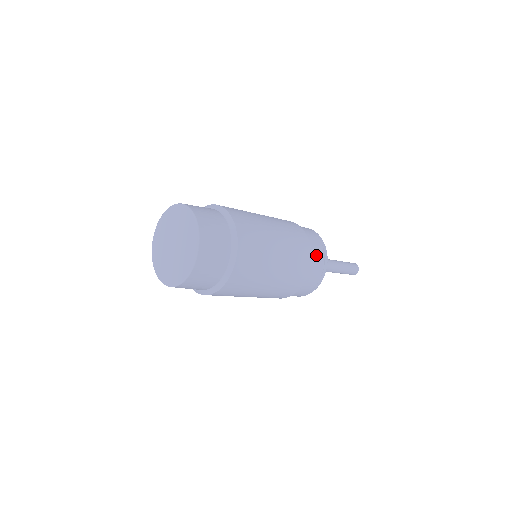
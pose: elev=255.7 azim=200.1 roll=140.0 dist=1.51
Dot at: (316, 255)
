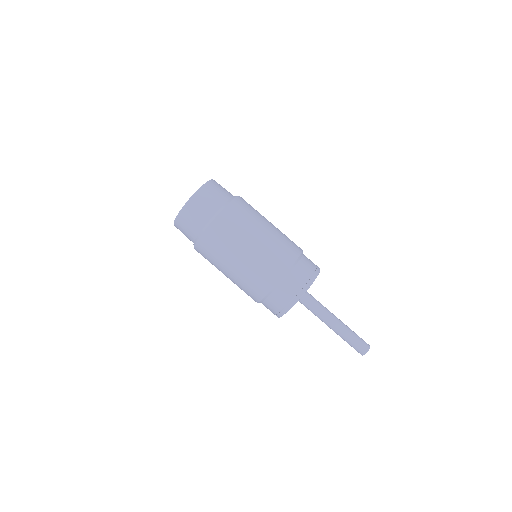
Dot at: (304, 266)
